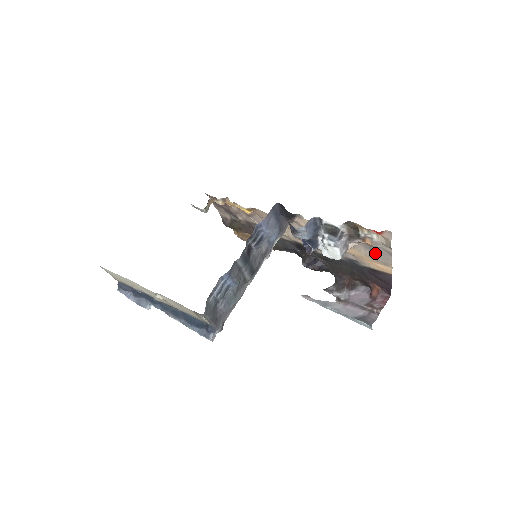
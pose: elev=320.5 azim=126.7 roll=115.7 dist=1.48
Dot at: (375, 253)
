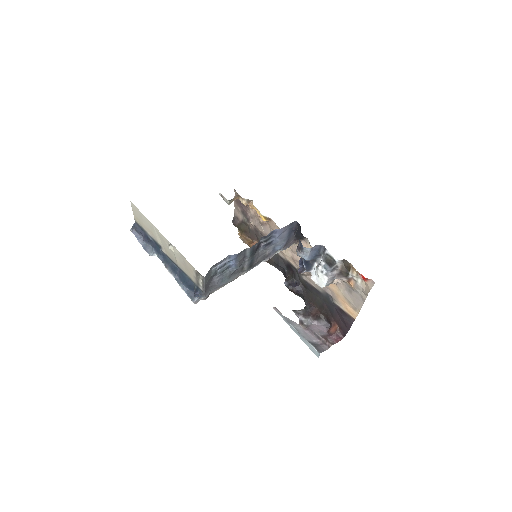
Dot at: (351, 296)
